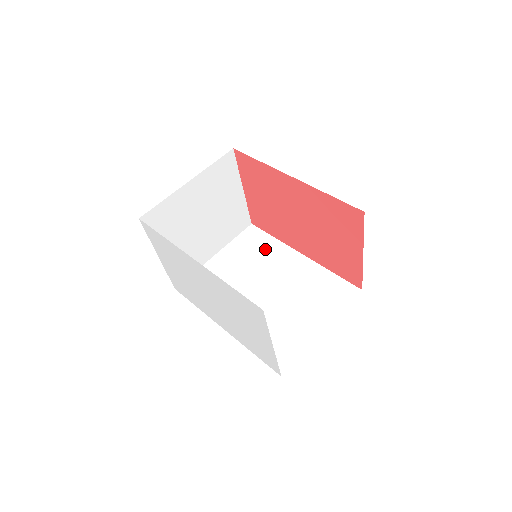
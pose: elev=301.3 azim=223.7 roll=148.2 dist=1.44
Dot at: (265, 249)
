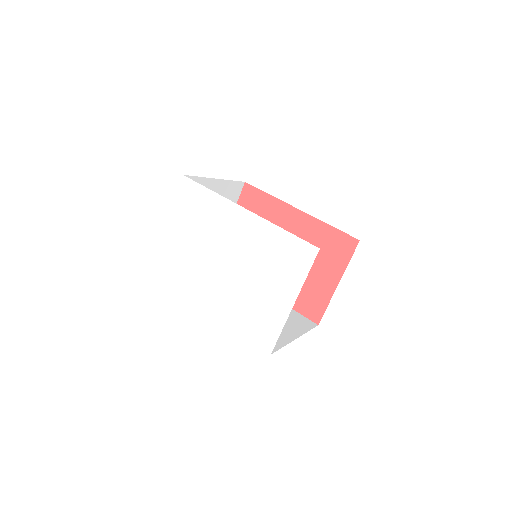
Dot at: occluded
